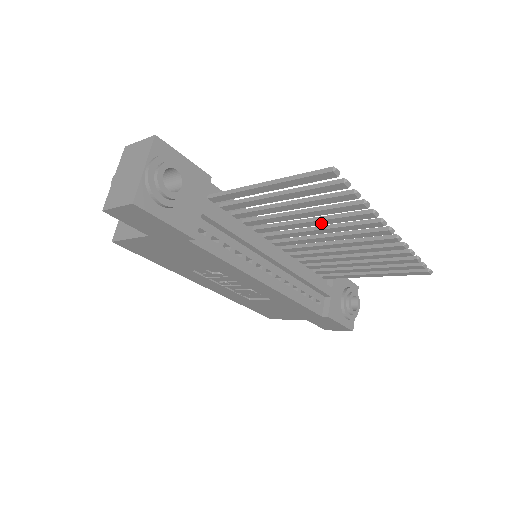
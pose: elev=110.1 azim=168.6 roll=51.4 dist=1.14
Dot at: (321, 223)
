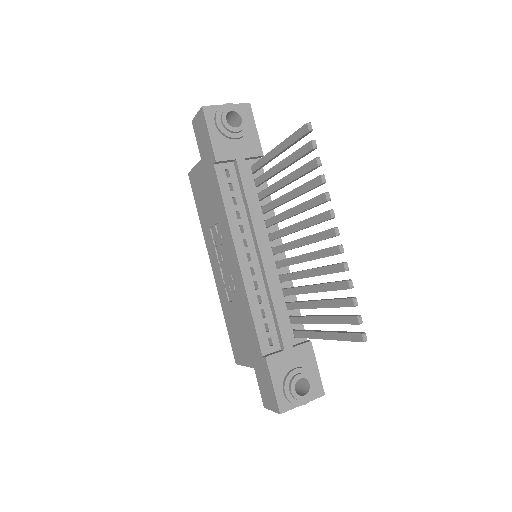
Dot at: (298, 210)
